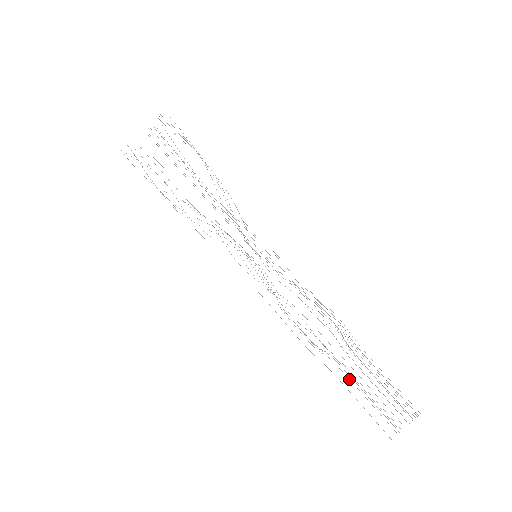
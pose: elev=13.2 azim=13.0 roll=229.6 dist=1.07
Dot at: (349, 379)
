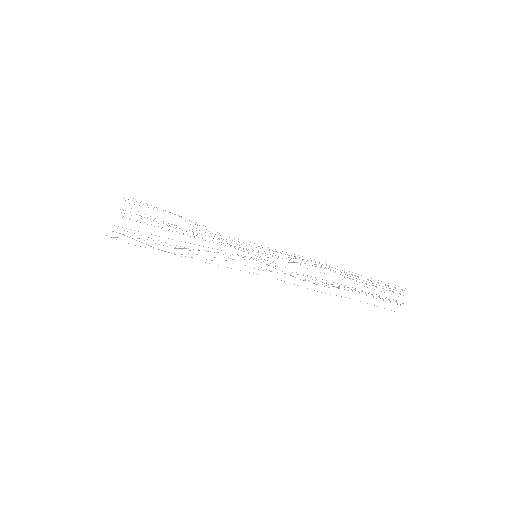
Dot at: (359, 293)
